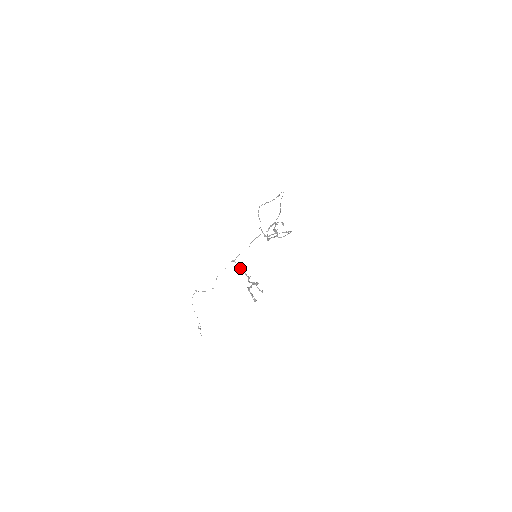
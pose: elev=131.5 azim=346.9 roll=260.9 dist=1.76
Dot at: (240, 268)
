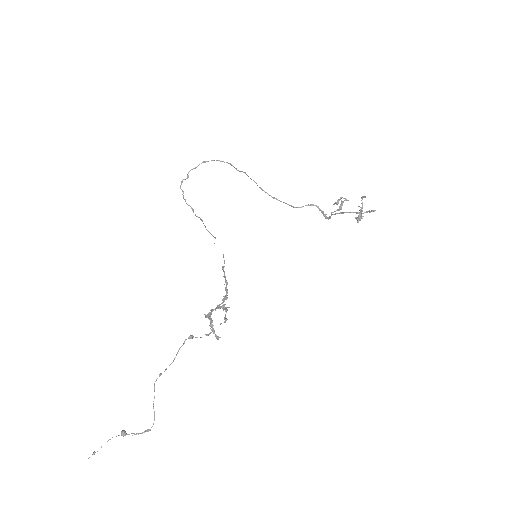
Dot at: occluded
